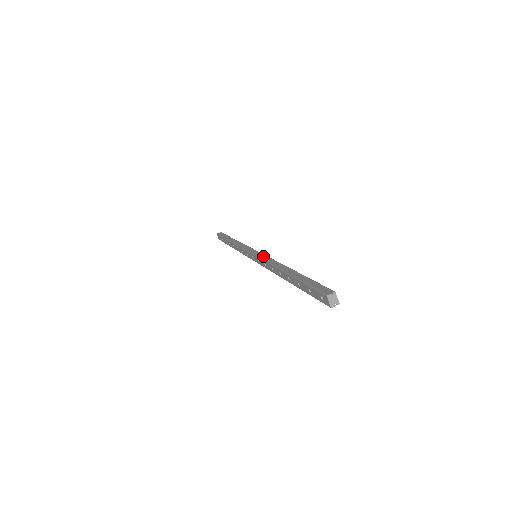
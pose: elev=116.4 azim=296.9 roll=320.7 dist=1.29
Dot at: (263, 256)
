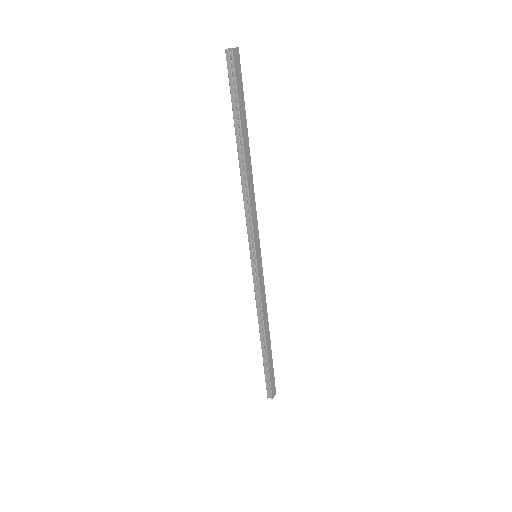
Dot at: (256, 229)
